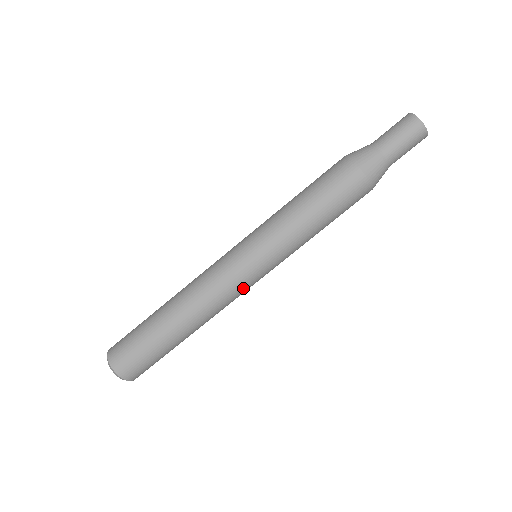
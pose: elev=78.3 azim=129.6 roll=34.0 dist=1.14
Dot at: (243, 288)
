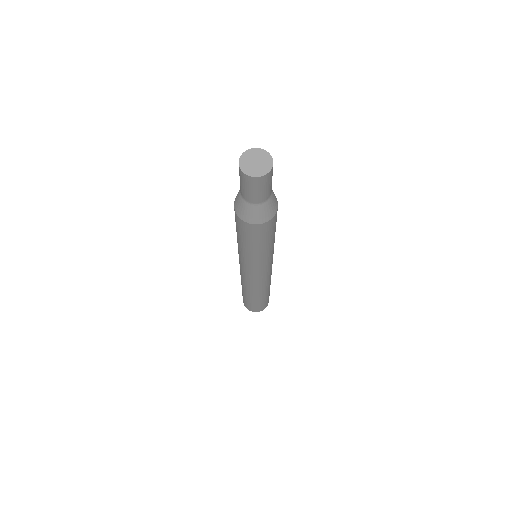
Dot at: occluded
